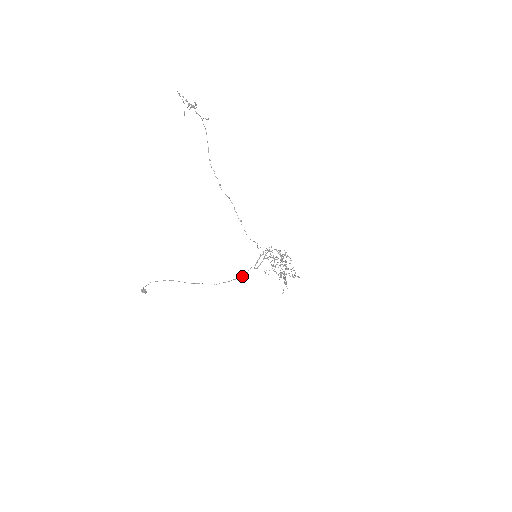
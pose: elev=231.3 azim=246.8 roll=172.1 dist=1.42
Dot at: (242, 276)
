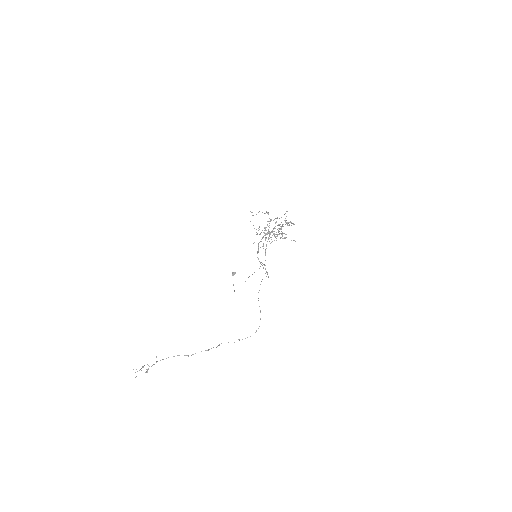
Dot at: occluded
